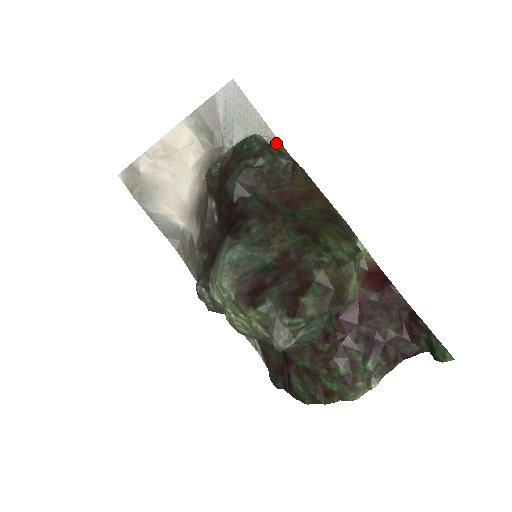
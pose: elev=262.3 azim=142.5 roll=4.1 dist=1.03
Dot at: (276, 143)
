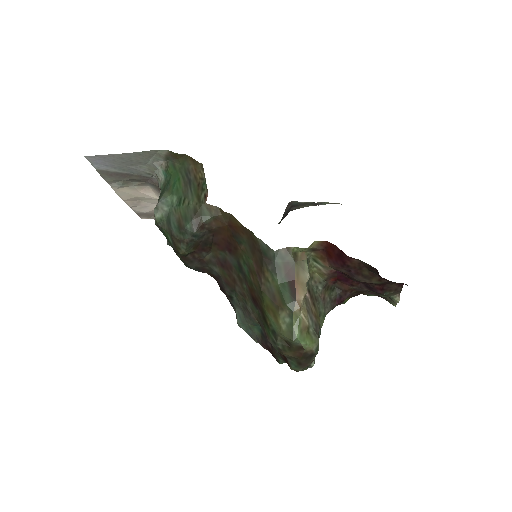
Dot at: (166, 153)
